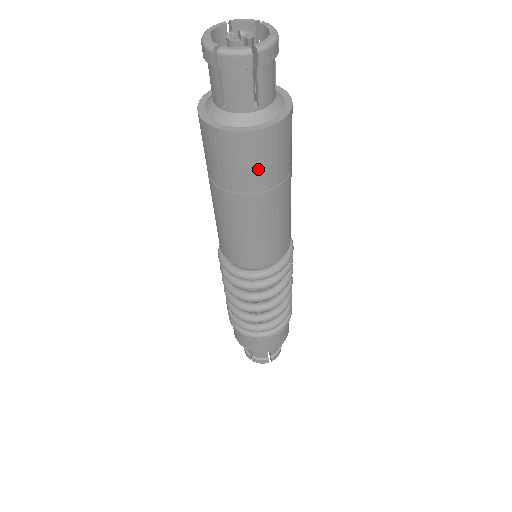
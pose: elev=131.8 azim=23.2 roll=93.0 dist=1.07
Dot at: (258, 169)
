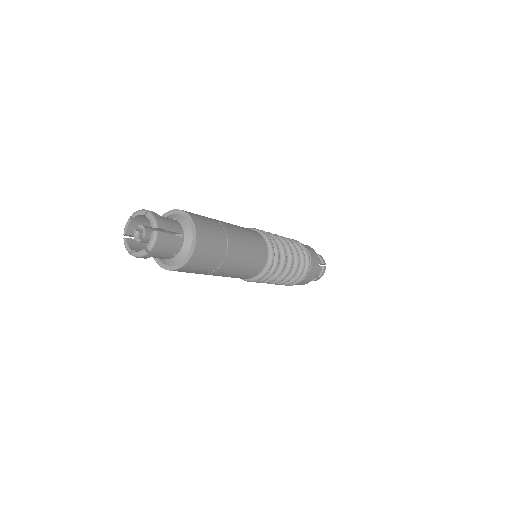
Dot at: (201, 270)
